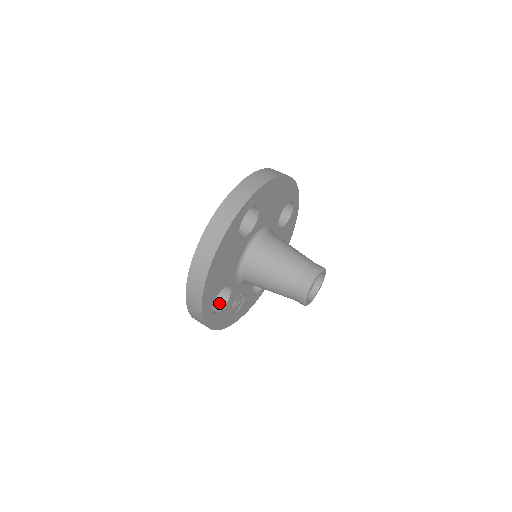
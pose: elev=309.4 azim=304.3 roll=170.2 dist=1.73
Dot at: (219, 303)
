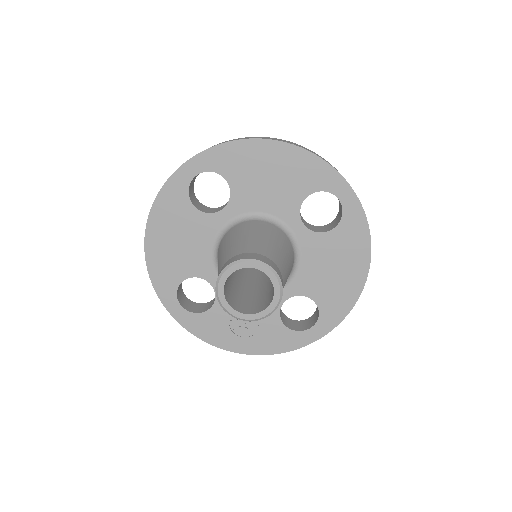
Dot at: (209, 306)
